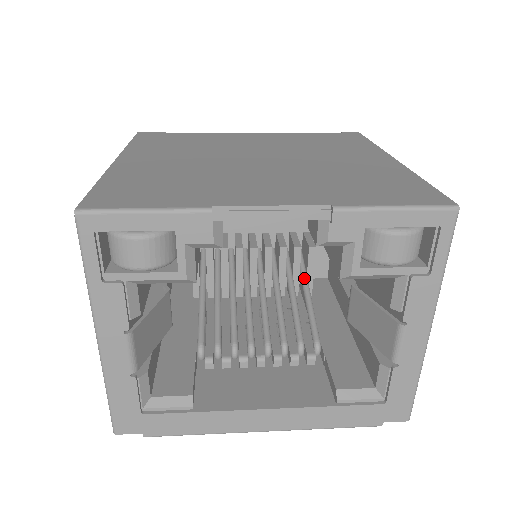
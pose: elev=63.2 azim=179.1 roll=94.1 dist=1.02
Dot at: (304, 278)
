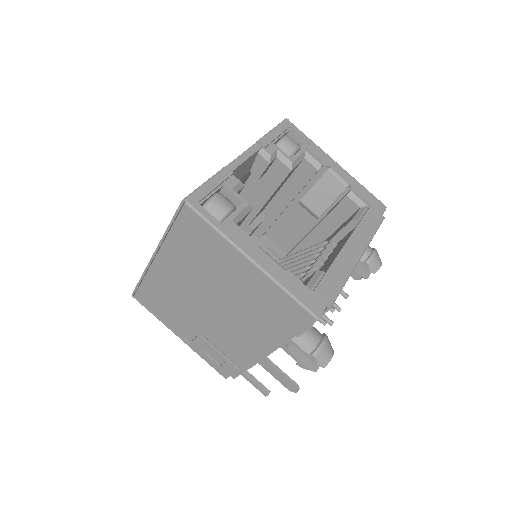
Dot at: (285, 257)
